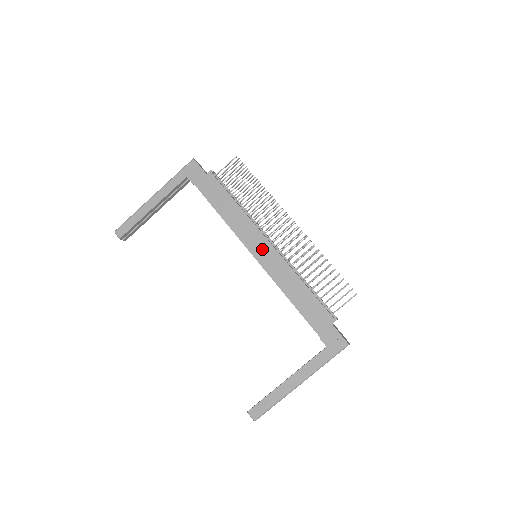
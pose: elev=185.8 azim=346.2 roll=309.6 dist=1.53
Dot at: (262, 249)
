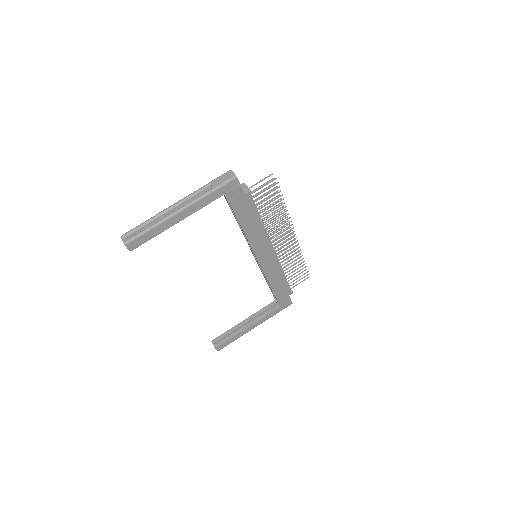
Dot at: (267, 256)
